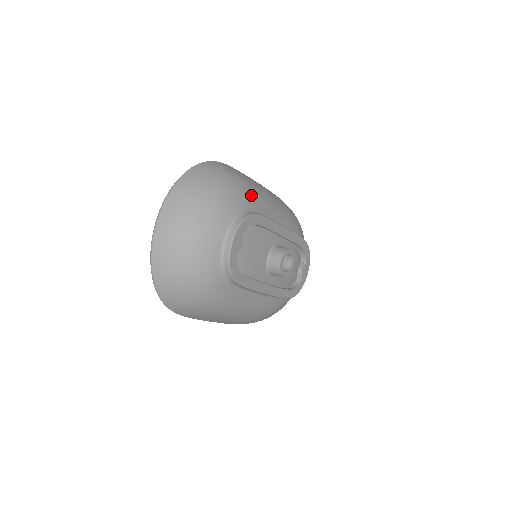
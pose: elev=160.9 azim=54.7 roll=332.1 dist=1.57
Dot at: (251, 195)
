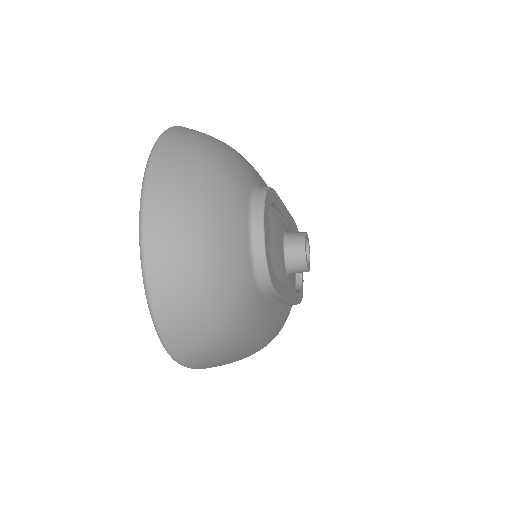
Dot at: (249, 165)
